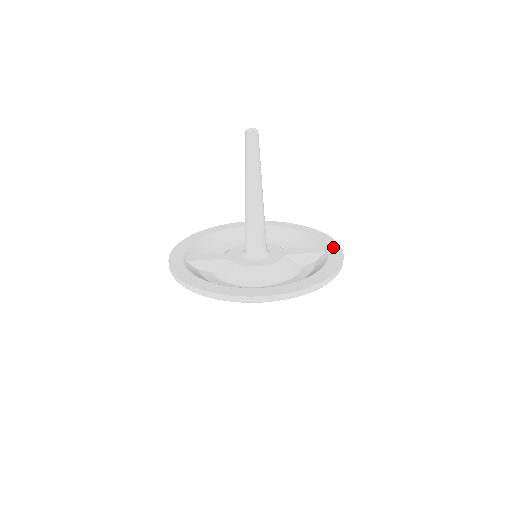
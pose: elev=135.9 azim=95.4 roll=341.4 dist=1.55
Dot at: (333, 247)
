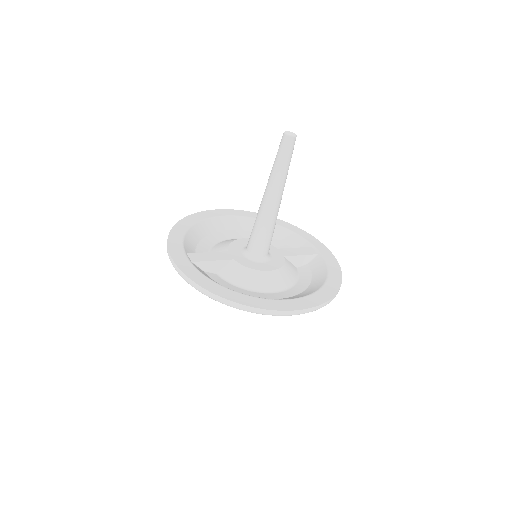
Dot at: (322, 249)
